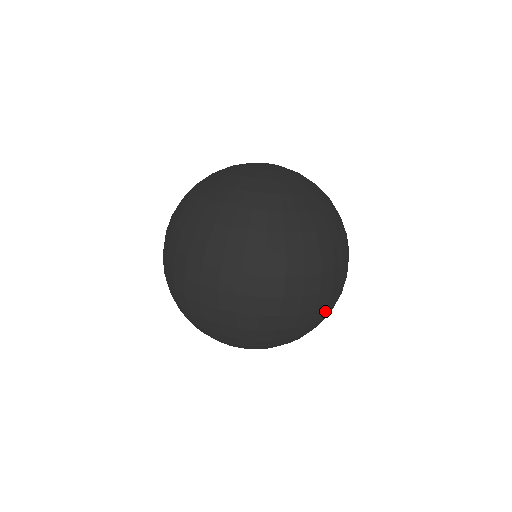
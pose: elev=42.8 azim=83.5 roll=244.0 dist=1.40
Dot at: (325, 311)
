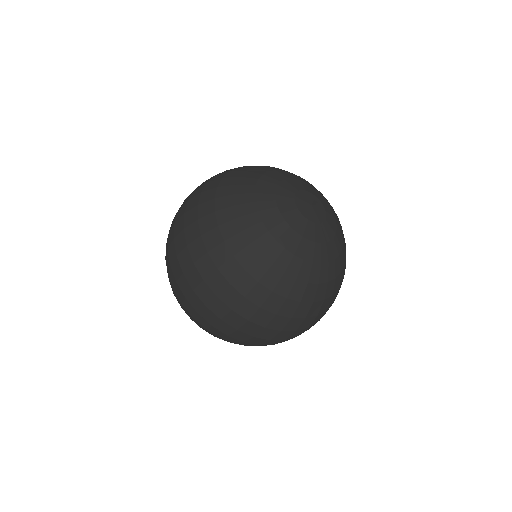
Dot at: occluded
